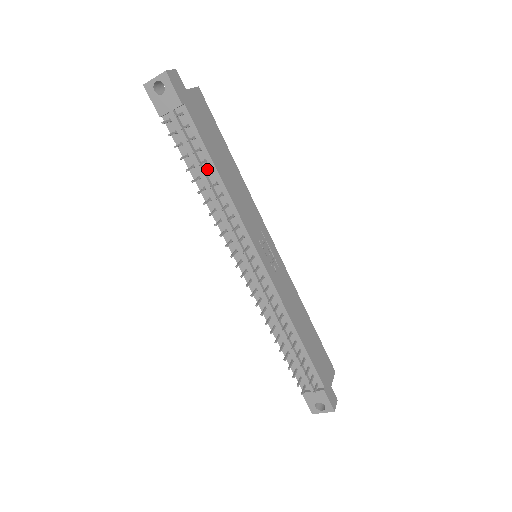
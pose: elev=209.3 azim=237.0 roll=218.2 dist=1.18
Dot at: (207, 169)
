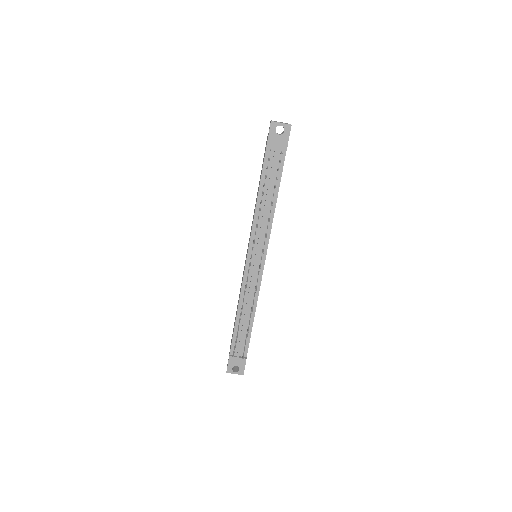
Dot at: (272, 191)
